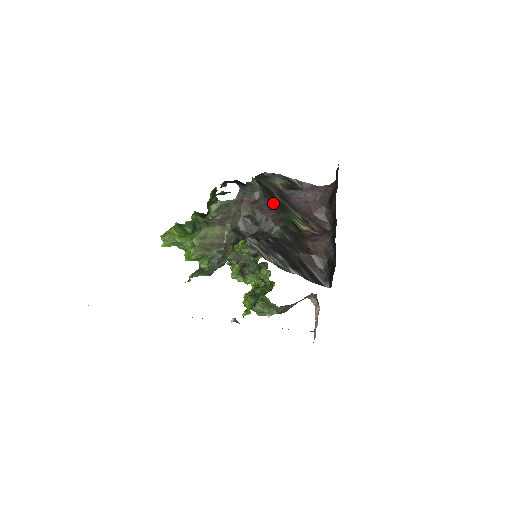
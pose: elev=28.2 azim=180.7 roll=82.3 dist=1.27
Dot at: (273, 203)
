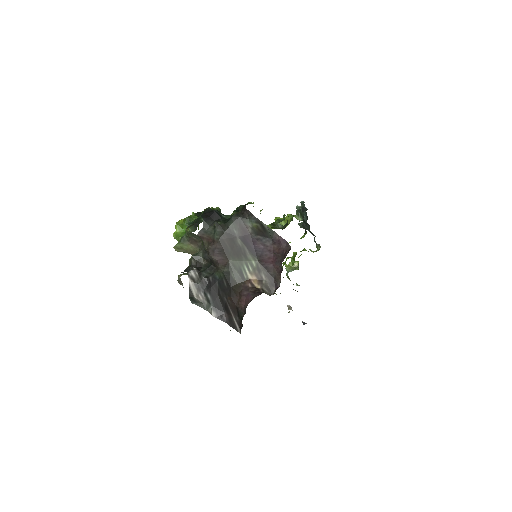
Dot at: (228, 248)
